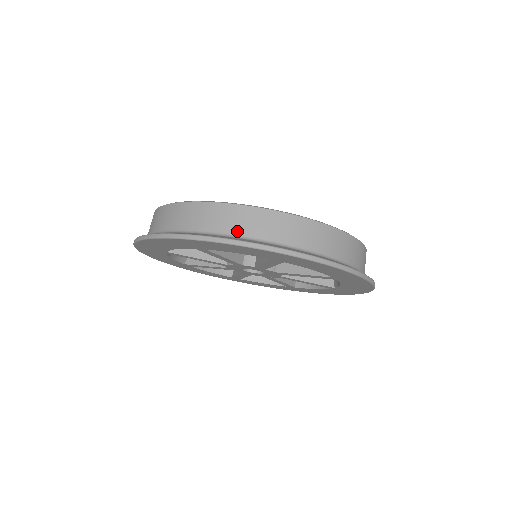
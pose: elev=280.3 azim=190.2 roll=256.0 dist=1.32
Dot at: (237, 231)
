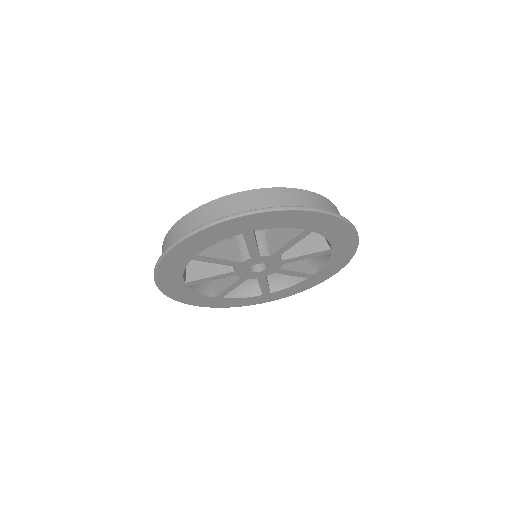
Dot at: (203, 223)
